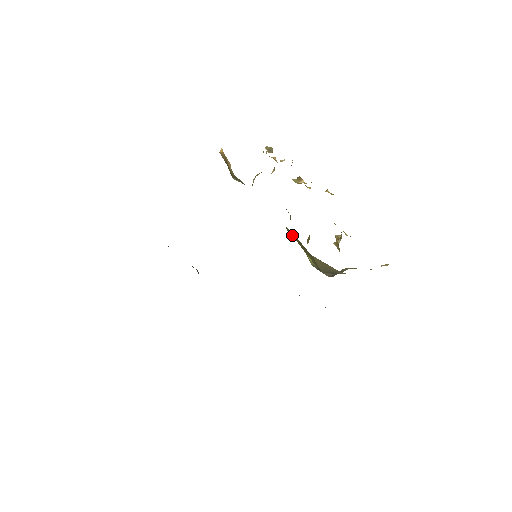
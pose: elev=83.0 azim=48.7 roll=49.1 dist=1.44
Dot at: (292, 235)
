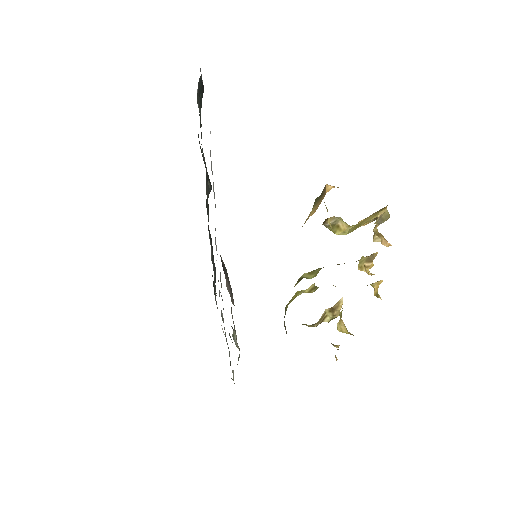
Dot at: occluded
